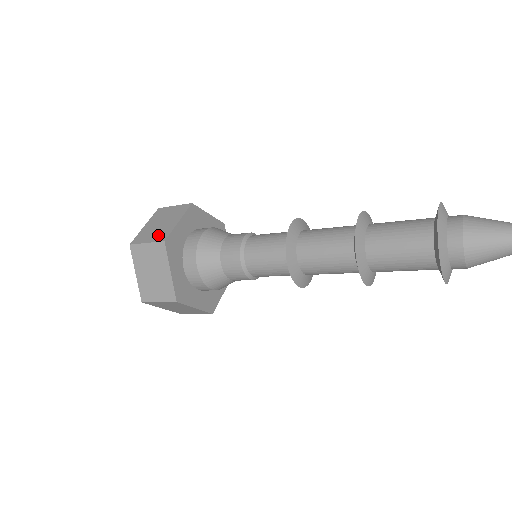
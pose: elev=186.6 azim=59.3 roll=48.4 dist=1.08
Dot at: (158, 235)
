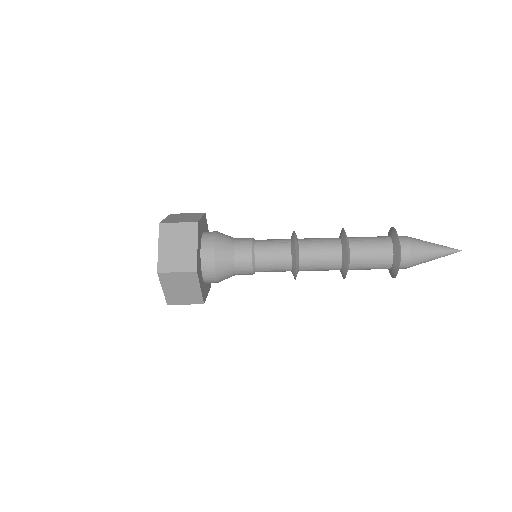
Dot at: (187, 220)
